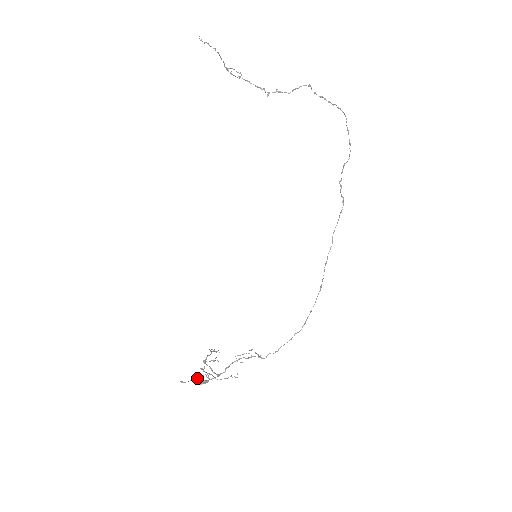
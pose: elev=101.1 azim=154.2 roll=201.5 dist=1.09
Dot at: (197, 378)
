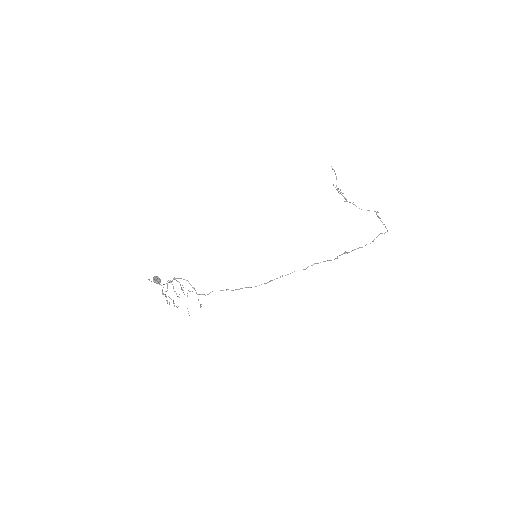
Dot at: (157, 278)
